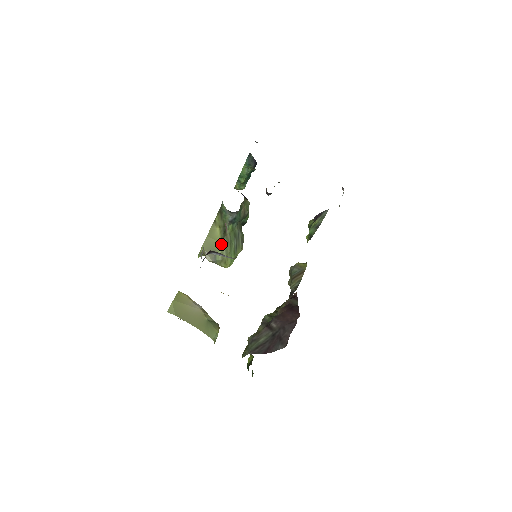
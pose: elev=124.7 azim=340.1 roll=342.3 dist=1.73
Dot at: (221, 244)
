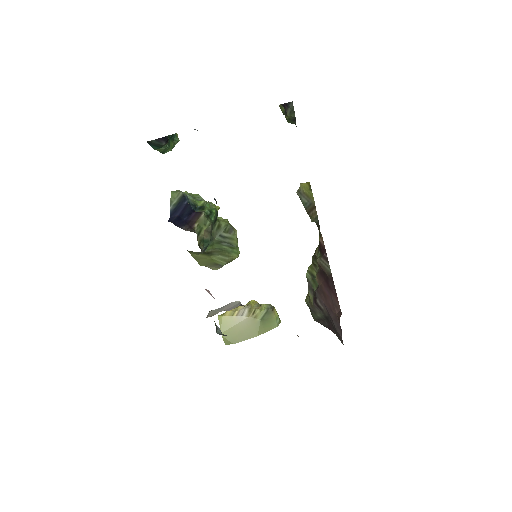
Dot at: (214, 257)
